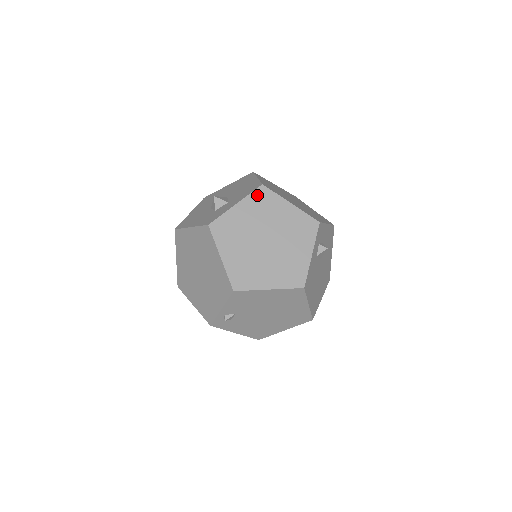
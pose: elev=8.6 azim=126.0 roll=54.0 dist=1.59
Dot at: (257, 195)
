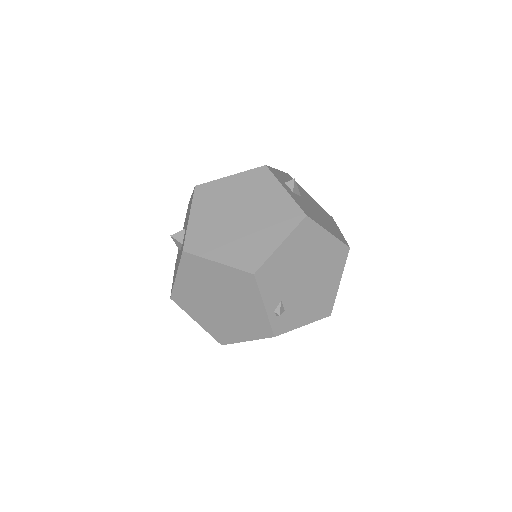
Dot at: (199, 196)
